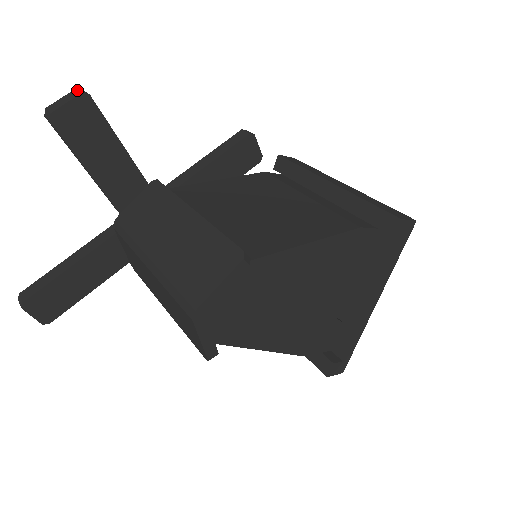
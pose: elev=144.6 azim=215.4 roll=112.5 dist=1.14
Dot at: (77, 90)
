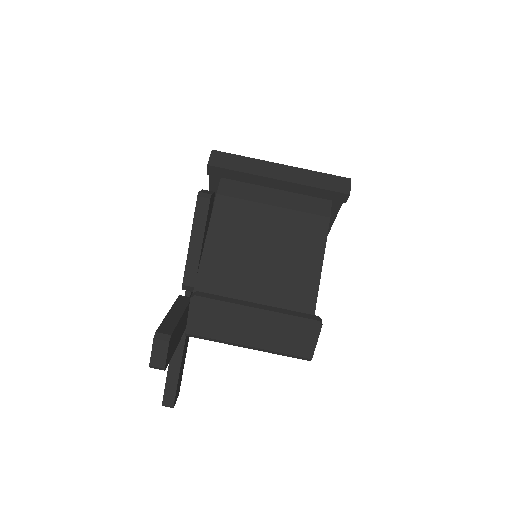
Dot at: (159, 340)
